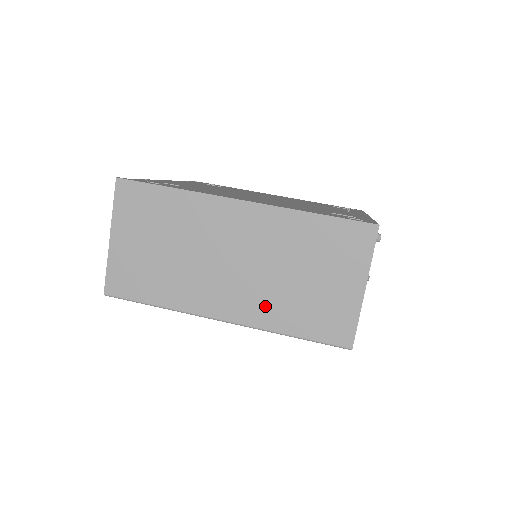
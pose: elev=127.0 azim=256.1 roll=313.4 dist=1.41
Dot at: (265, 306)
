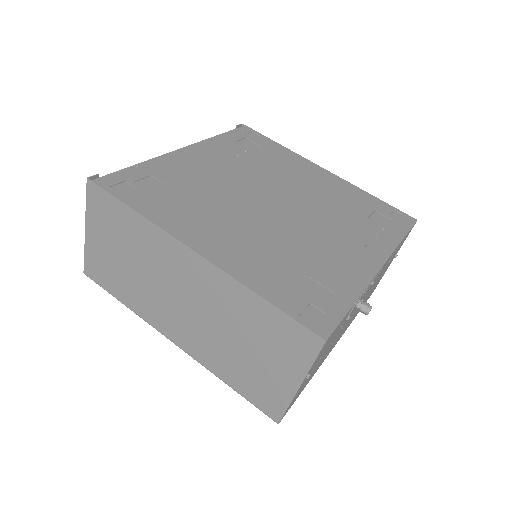
Dot at: (208, 351)
